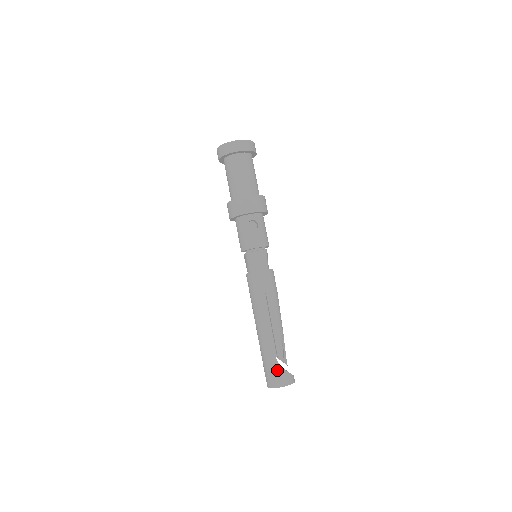
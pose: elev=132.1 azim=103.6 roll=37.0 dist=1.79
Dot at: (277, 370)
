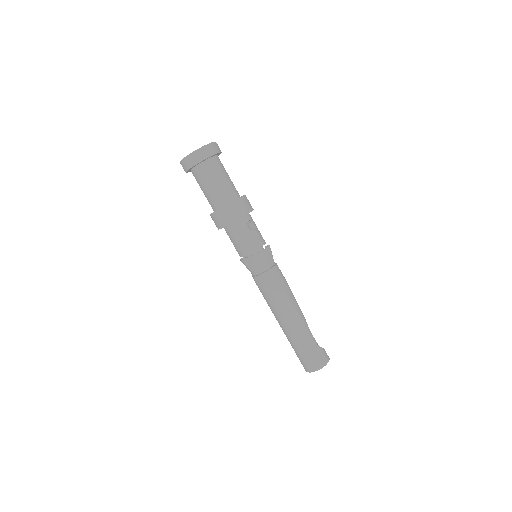
Dot at: (318, 351)
